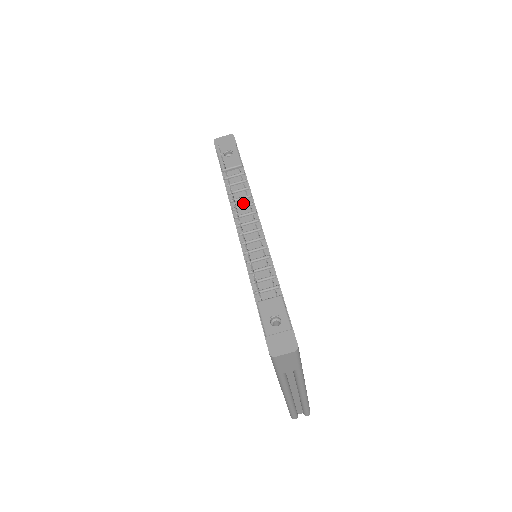
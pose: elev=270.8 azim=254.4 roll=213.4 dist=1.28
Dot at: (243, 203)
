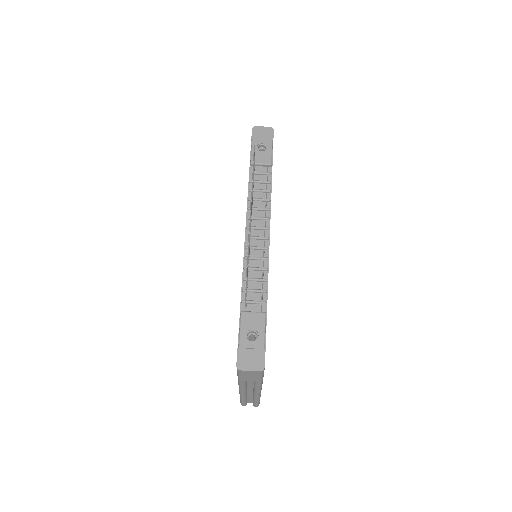
Dot at: (260, 205)
